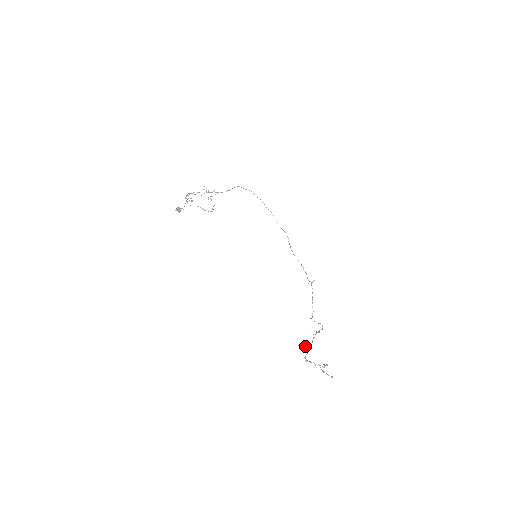
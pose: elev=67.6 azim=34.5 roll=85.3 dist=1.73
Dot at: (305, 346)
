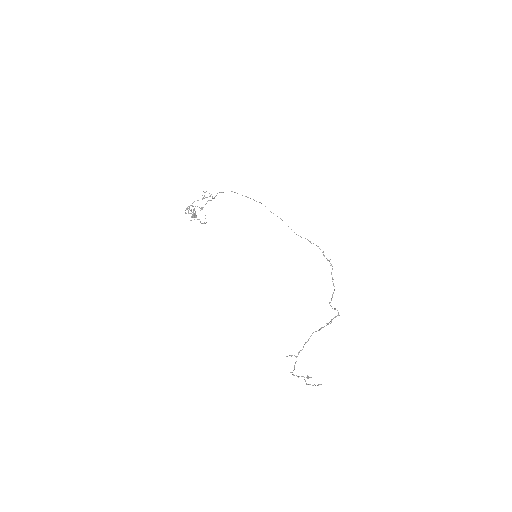
Dot at: occluded
